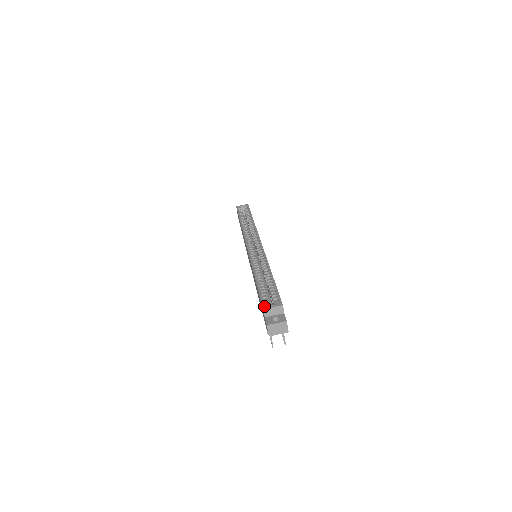
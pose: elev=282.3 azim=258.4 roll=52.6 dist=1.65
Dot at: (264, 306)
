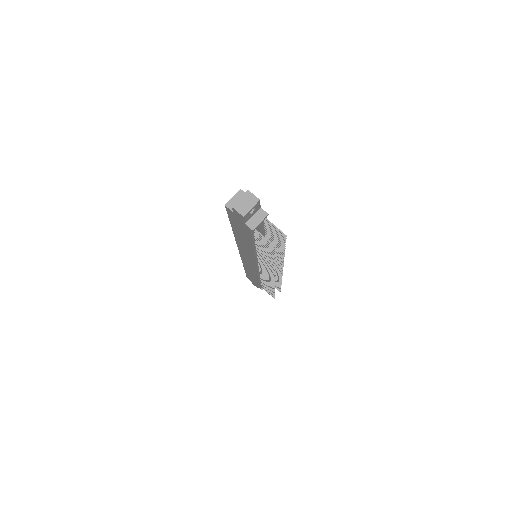
Dot at: (227, 207)
